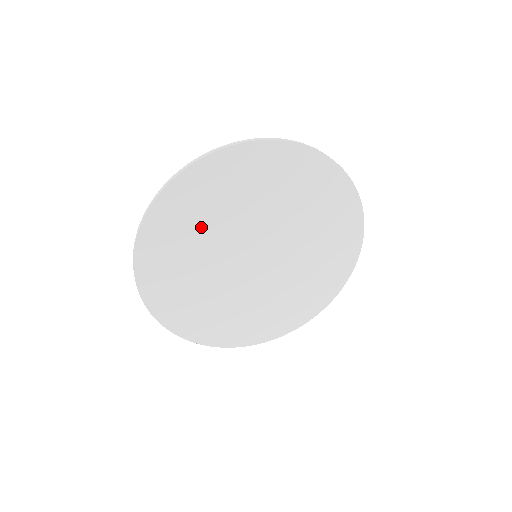
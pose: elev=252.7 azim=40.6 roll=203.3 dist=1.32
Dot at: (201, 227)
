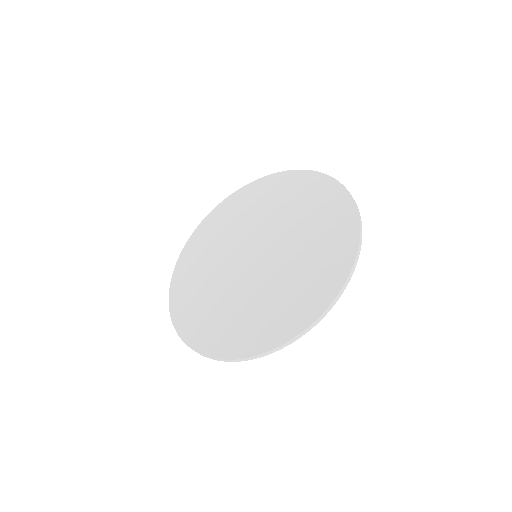
Dot at: (211, 251)
